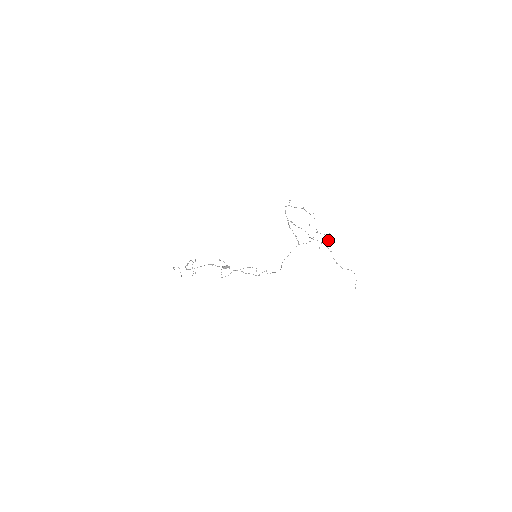
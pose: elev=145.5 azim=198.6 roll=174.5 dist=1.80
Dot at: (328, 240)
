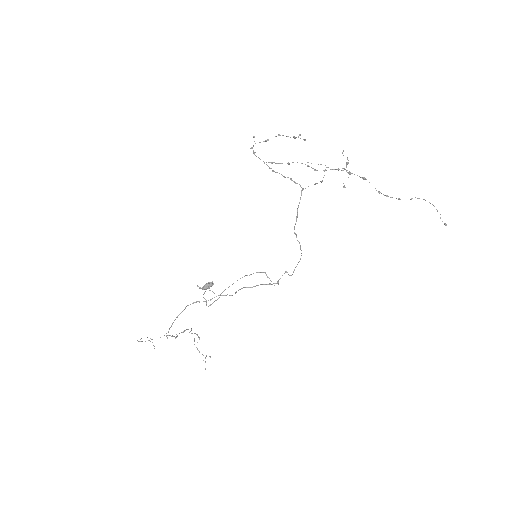
Dot at: (347, 162)
